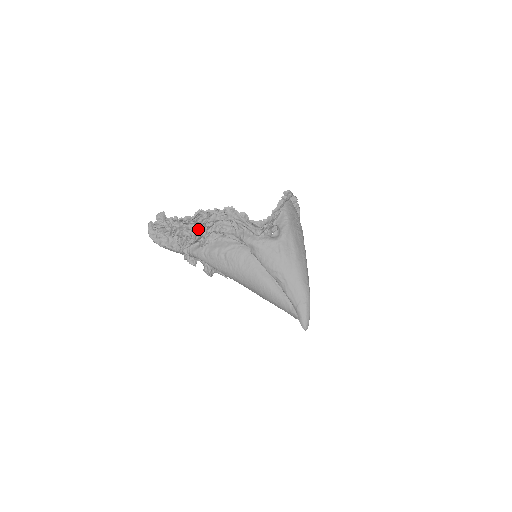
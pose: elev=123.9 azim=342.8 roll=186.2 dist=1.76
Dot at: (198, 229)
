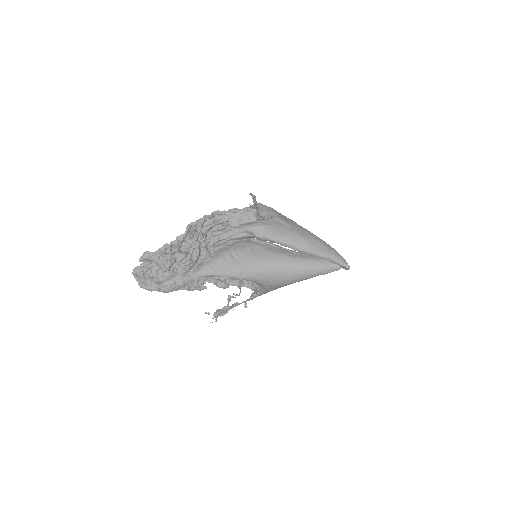
Dot at: (194, 245)
